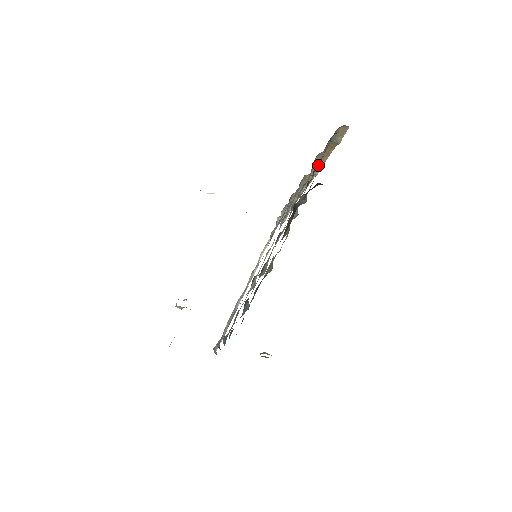
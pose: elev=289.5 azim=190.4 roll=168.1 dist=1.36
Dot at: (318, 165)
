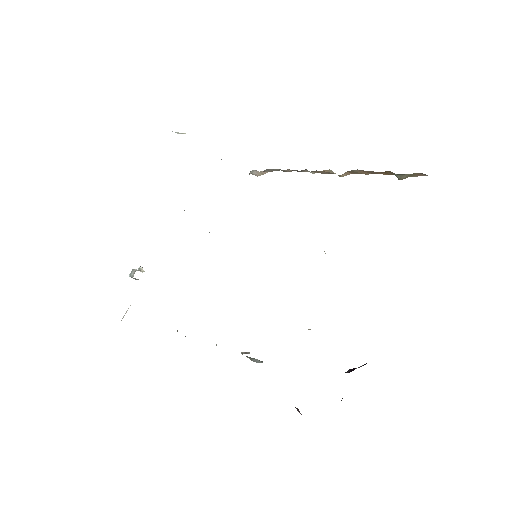
Dot at: (352, 172)
